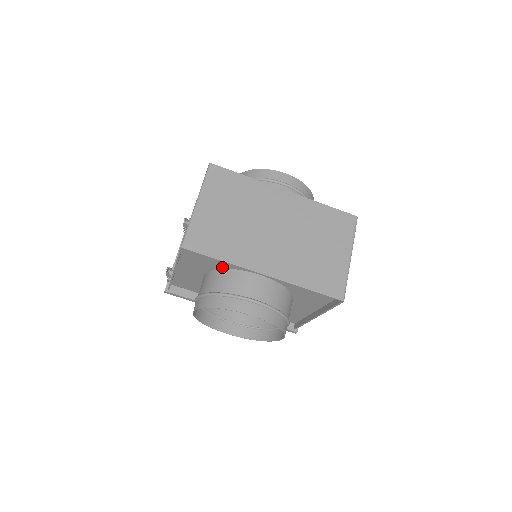
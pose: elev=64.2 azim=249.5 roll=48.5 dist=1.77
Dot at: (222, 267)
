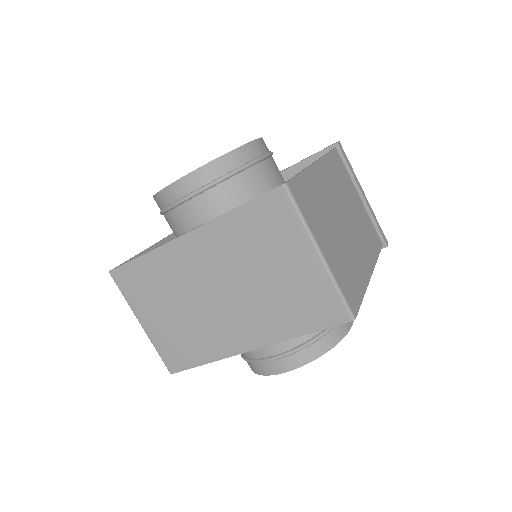
Dot at: occluded
